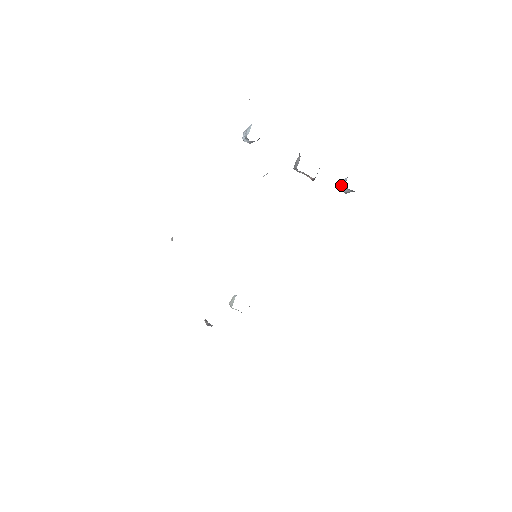
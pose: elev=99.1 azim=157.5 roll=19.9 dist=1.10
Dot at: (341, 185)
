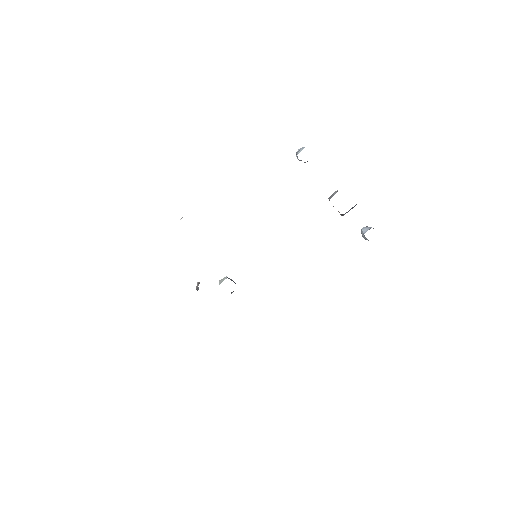
Dot at: (363, 231)
